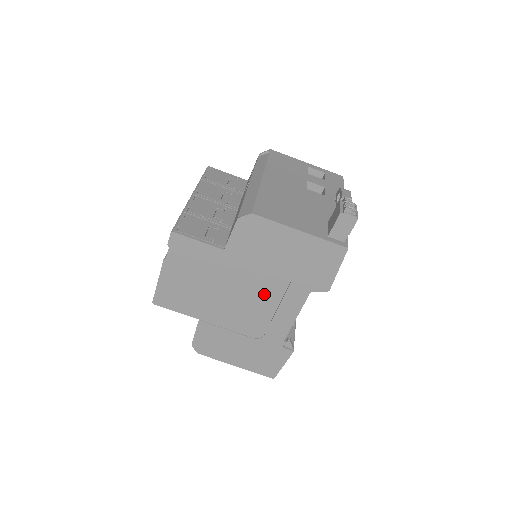
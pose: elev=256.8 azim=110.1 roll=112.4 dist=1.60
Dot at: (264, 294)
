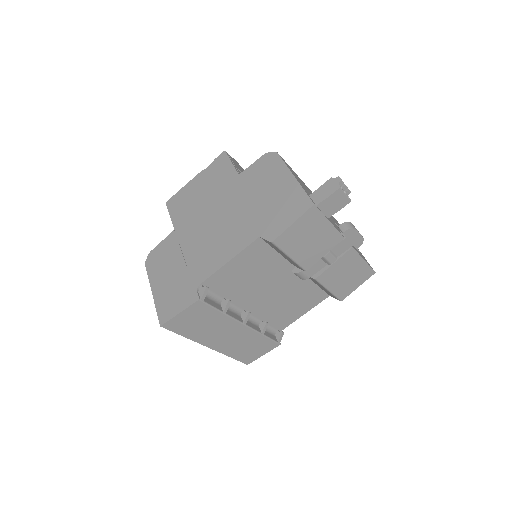
Dot at: (229, 225)
